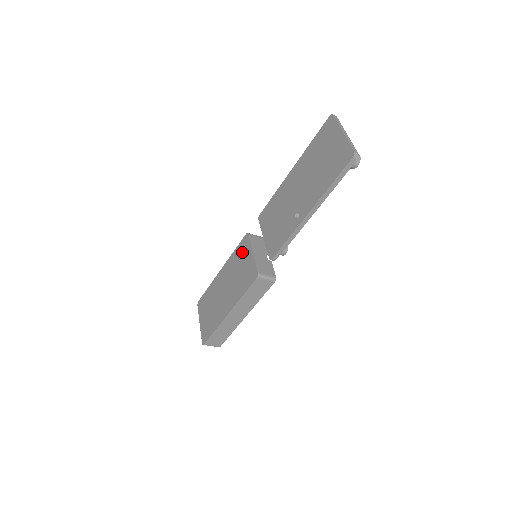
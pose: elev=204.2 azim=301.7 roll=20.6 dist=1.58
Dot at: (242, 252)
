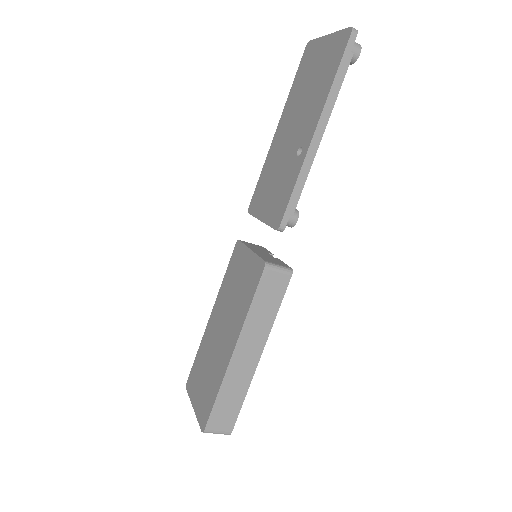
Dot at: (235, 265)
